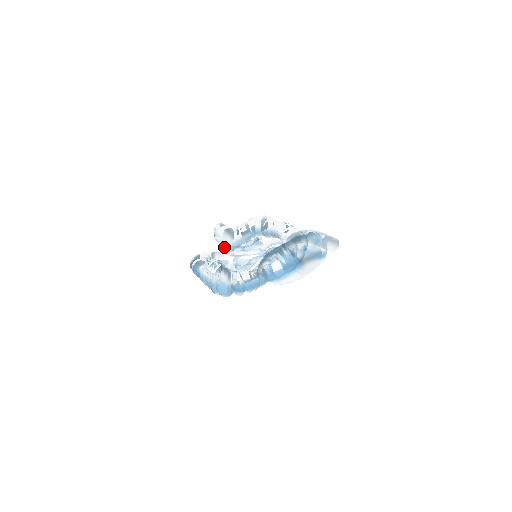
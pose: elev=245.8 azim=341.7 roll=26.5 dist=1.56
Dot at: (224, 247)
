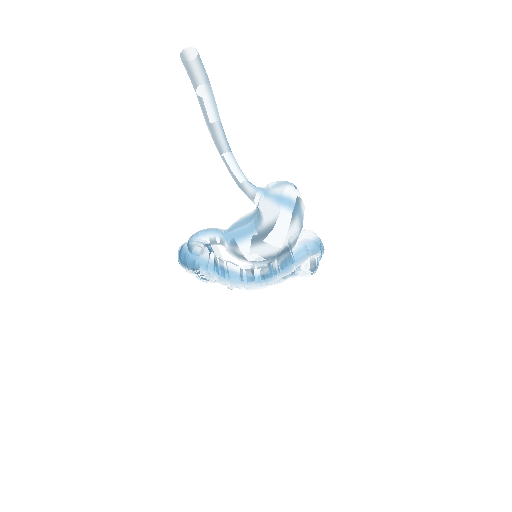
Dot at: occluded
